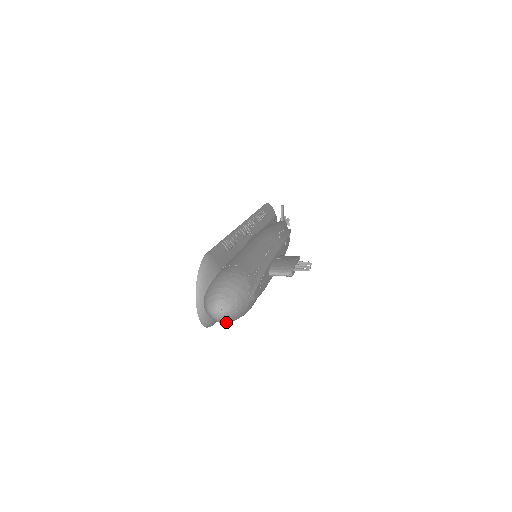
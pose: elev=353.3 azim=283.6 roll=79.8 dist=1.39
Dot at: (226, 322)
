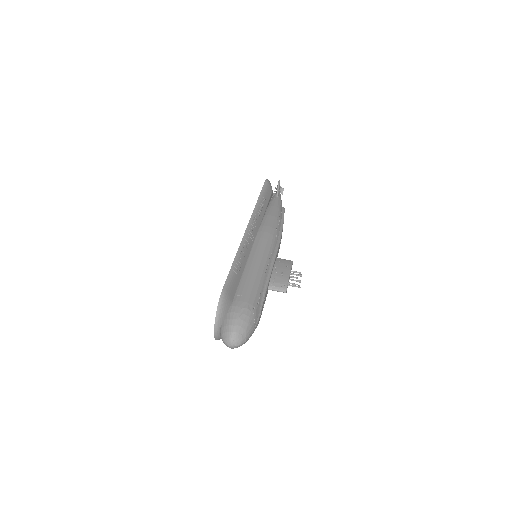
Dot at: occluded
